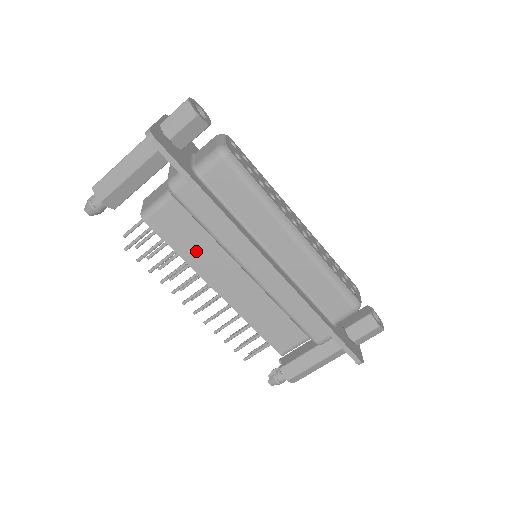
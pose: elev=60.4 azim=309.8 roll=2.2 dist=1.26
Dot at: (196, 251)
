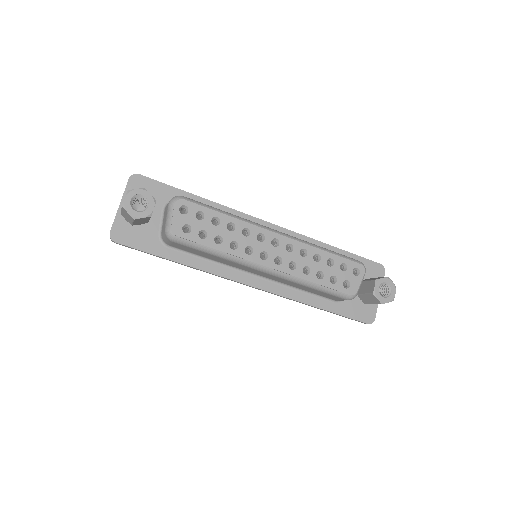
Dot at: occluded
